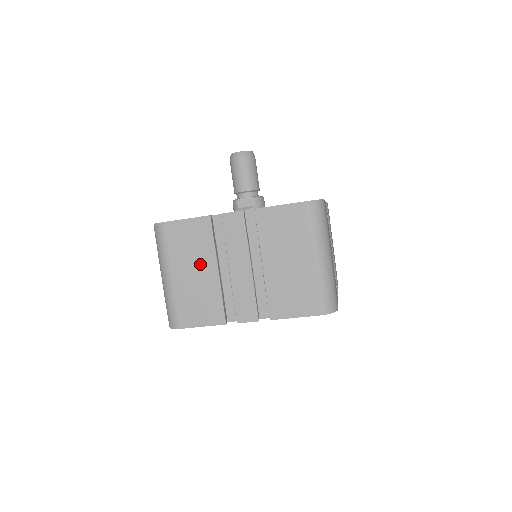
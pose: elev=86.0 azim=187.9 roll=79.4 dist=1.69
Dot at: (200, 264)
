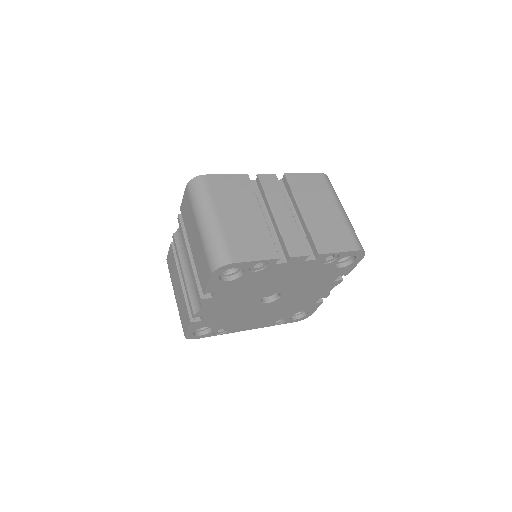
Dot at: (245, 208)
